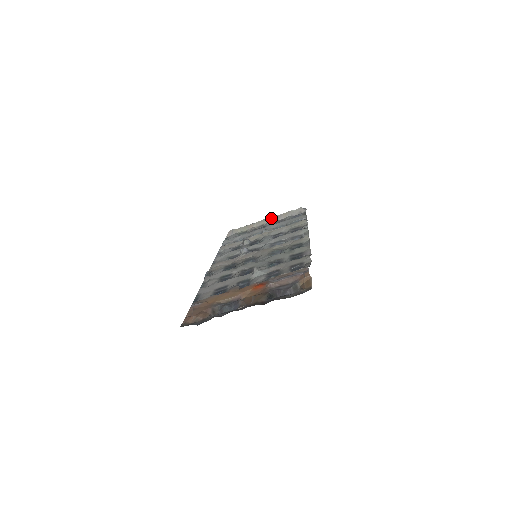
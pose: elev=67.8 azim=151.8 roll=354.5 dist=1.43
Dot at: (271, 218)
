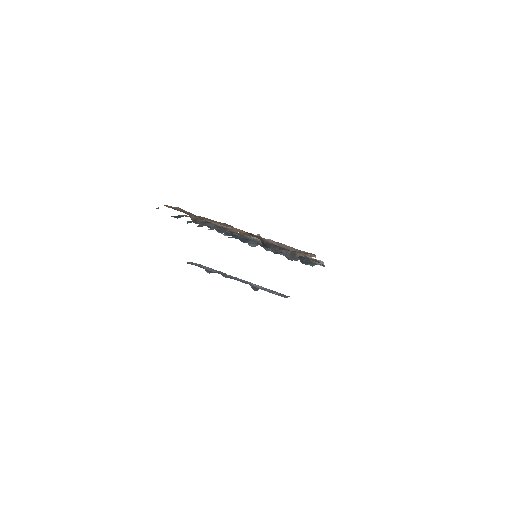
Dot at: occluded
